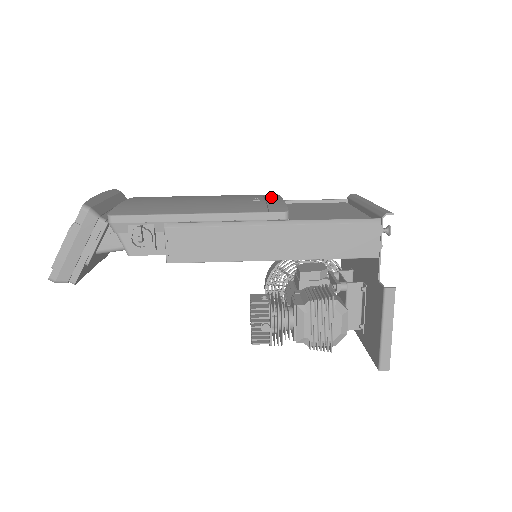
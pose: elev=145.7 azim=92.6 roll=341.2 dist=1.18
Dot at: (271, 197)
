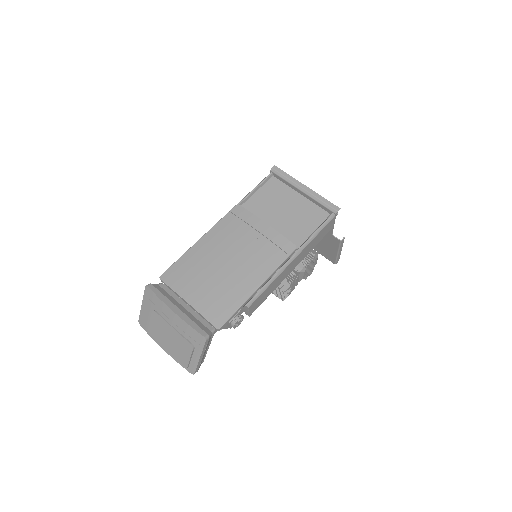
Dot at: (256, 224)
